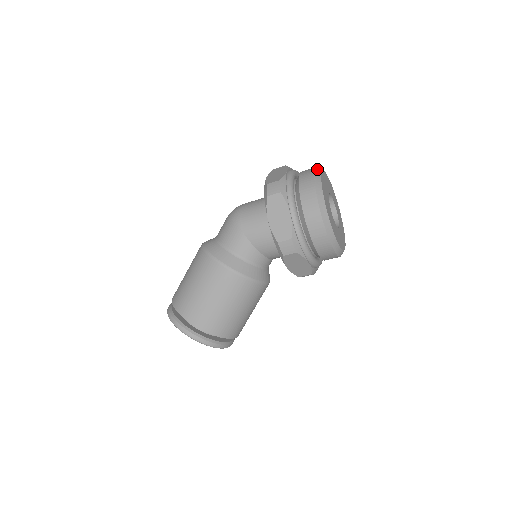
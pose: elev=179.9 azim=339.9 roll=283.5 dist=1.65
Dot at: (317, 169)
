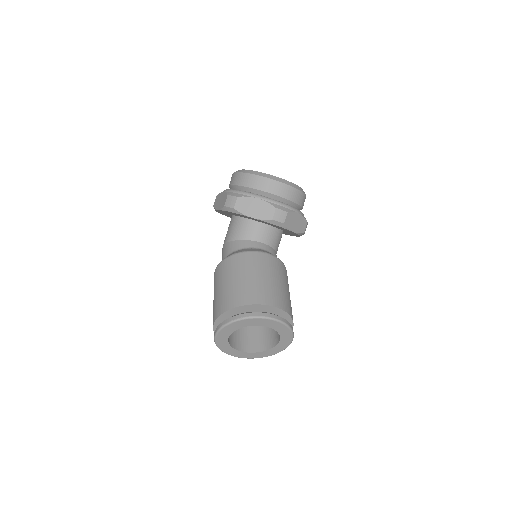
Dot at: occluded
